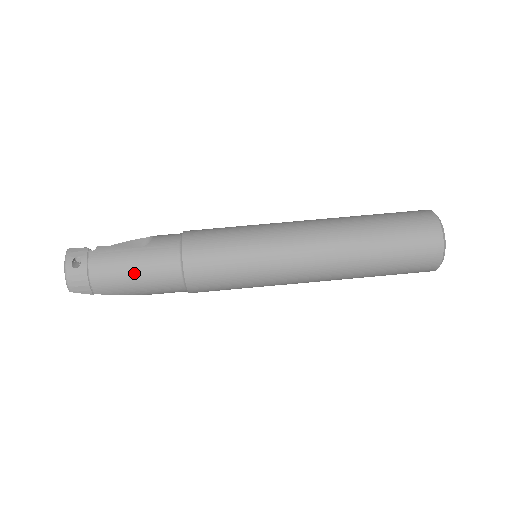
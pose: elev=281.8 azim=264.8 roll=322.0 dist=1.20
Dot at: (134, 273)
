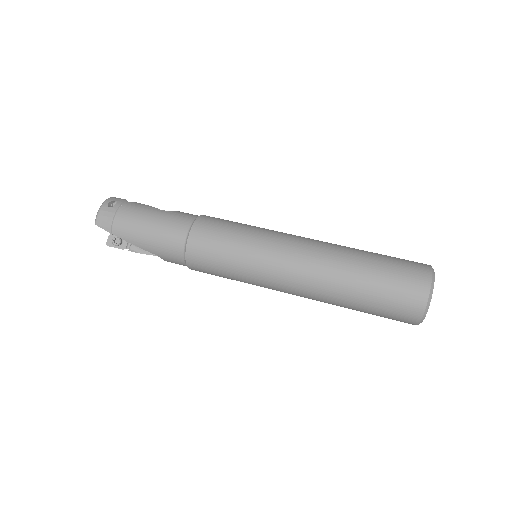
Dot at: (150, 225)
